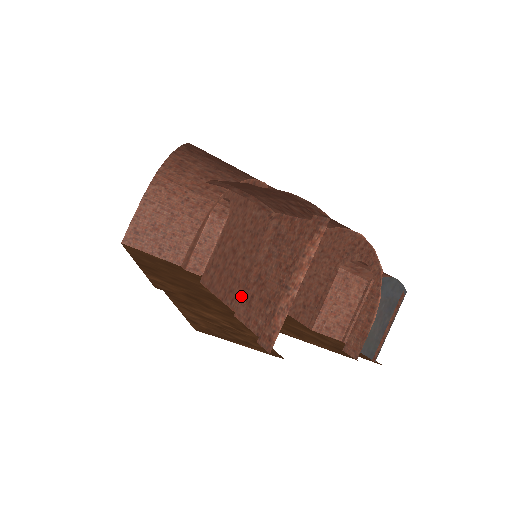
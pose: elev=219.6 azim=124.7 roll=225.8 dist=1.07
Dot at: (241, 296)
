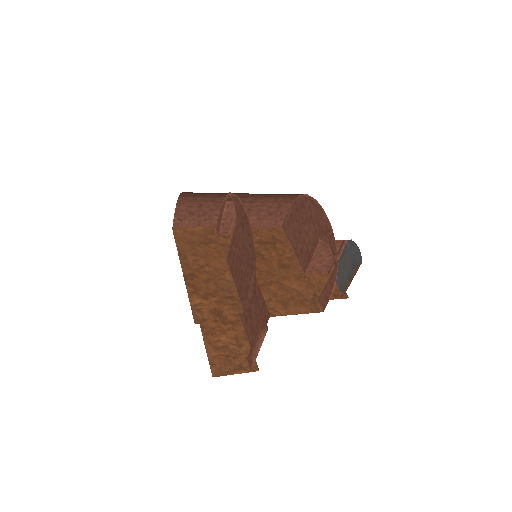
Dot at: (245, 302)
